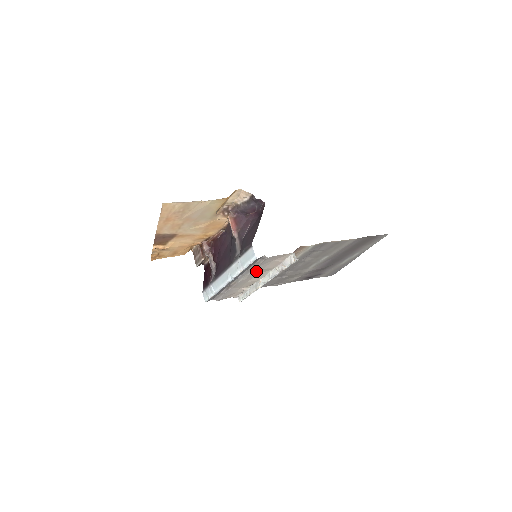
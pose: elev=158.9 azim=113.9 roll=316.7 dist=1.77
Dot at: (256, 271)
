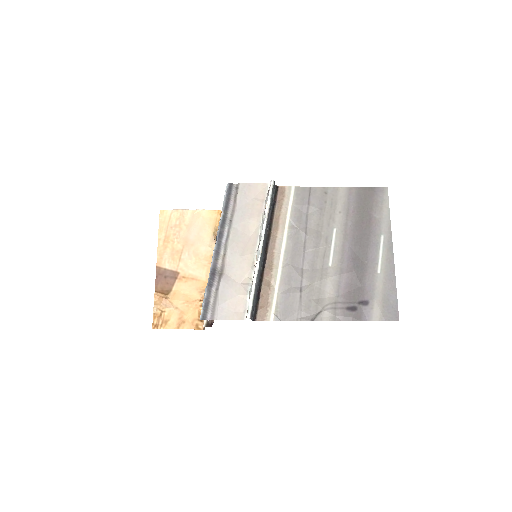
Dot at: (240, 223)
